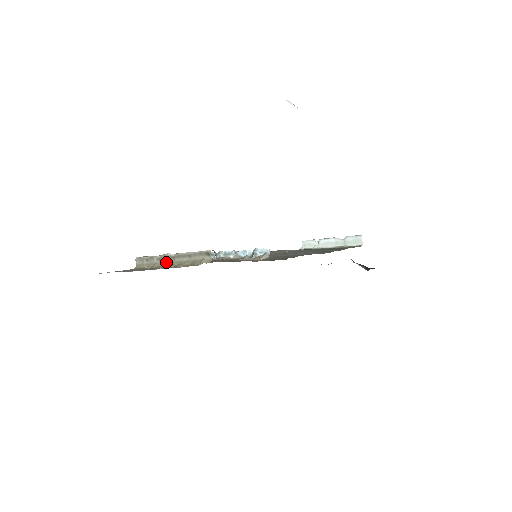
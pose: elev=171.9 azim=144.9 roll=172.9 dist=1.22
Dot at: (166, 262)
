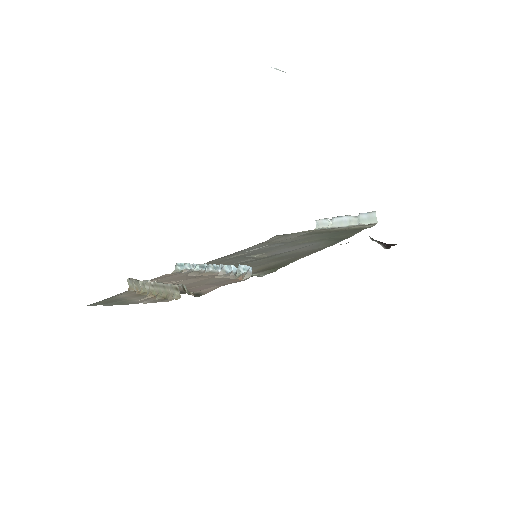
Dot at: (148, 289)
